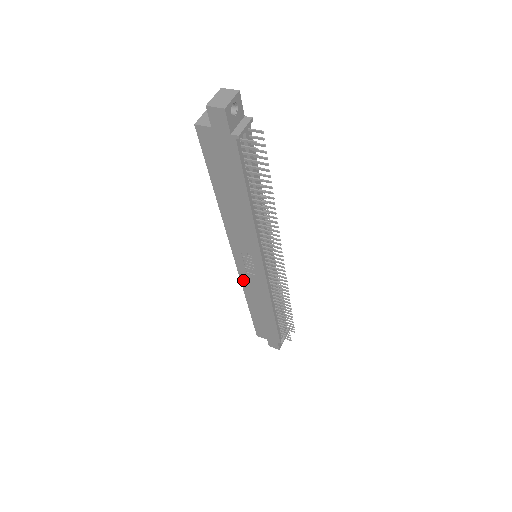
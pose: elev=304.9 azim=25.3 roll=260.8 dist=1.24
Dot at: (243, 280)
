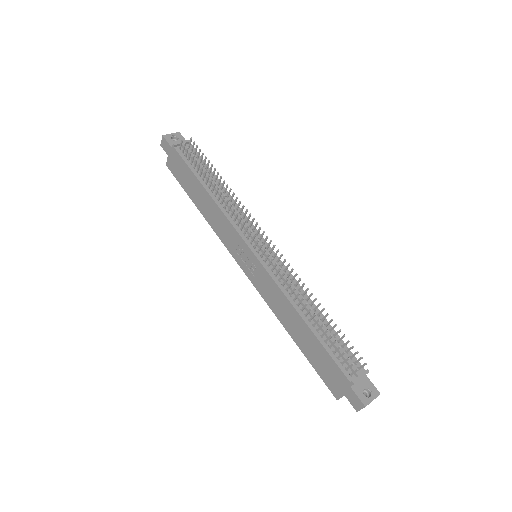
Dot at: (262, 294)
